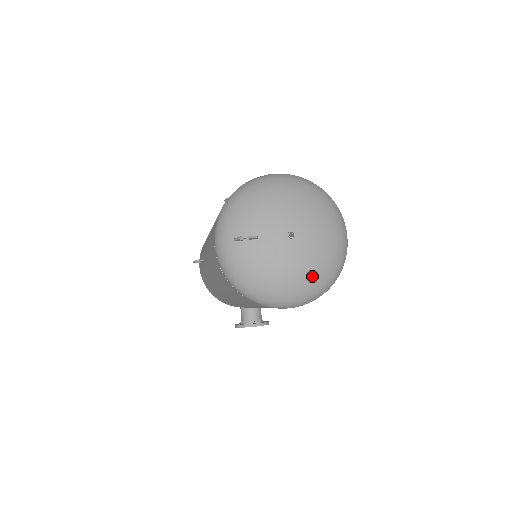
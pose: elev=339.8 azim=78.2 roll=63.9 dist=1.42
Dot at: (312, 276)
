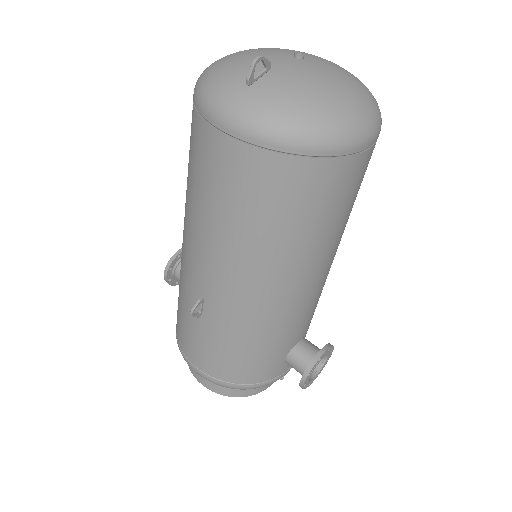
Dot at: (358, 86)
